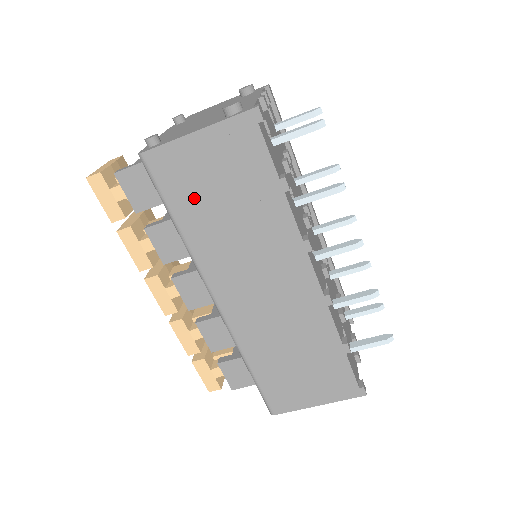
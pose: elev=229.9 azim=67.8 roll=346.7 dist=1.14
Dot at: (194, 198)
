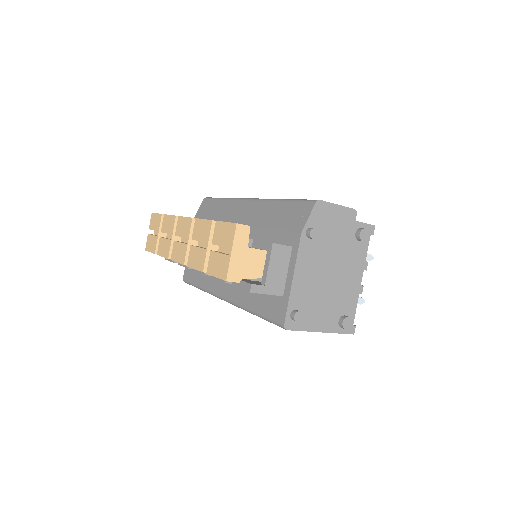
Dot at: occluded
